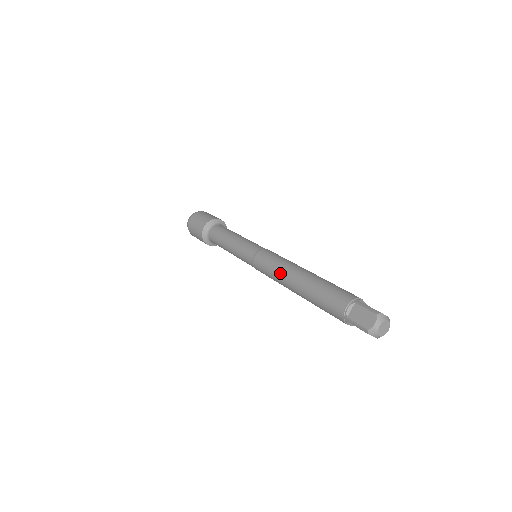
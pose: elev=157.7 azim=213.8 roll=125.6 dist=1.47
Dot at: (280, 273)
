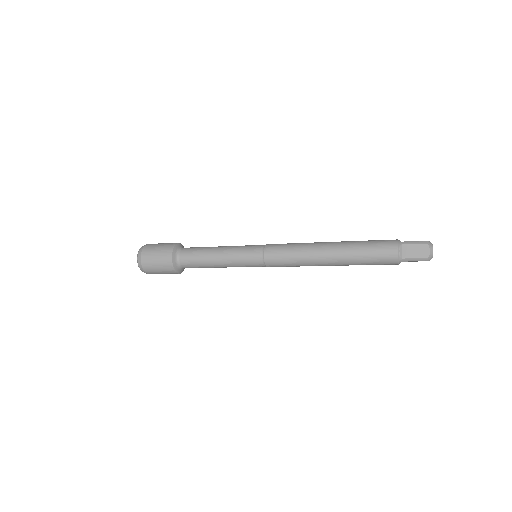
Dot at: (308, 257)
